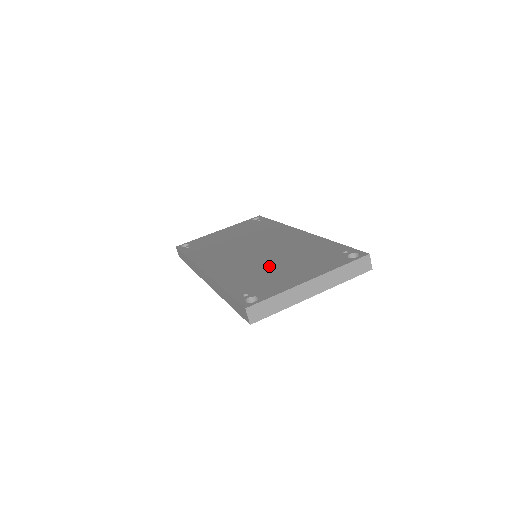
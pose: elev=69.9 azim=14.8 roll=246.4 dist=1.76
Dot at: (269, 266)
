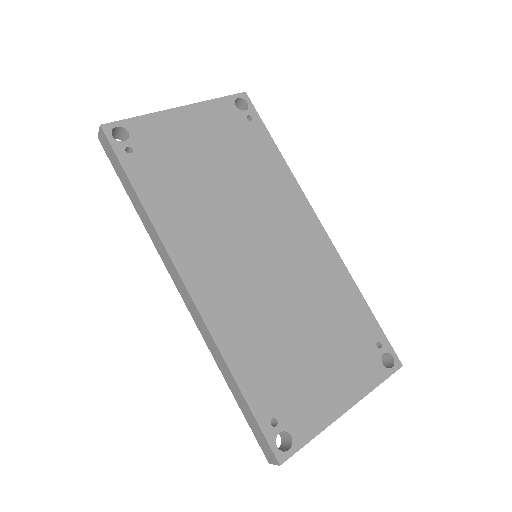
Dot at: (292, 336)
